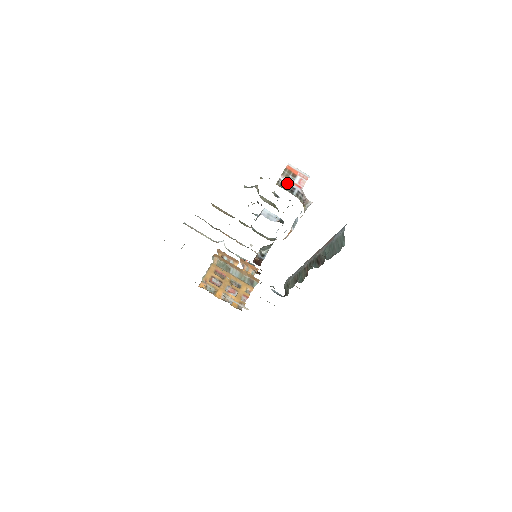
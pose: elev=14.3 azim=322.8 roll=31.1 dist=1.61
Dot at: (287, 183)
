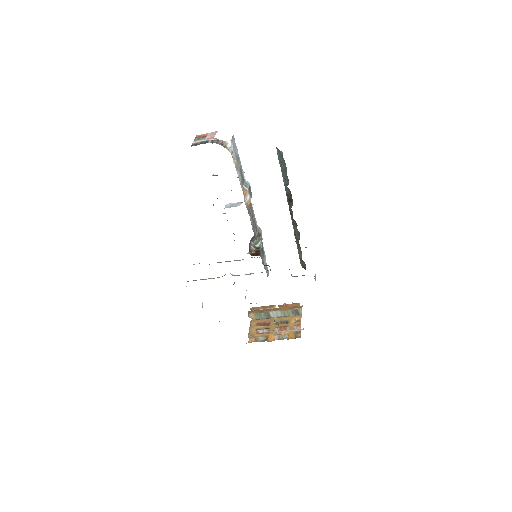
Dot at: (200, 142)
